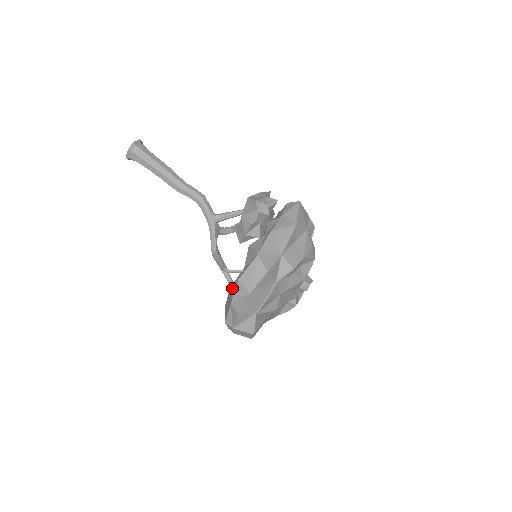
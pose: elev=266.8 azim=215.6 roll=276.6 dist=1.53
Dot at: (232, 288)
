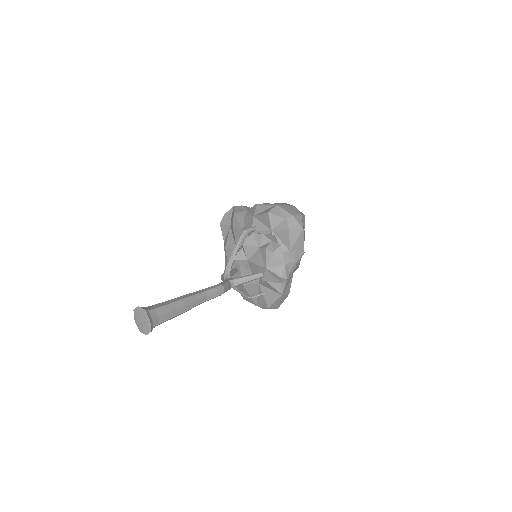
Dot at: (248, 291)
